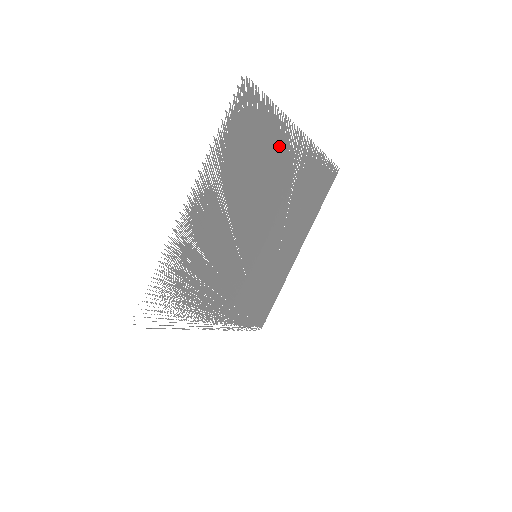
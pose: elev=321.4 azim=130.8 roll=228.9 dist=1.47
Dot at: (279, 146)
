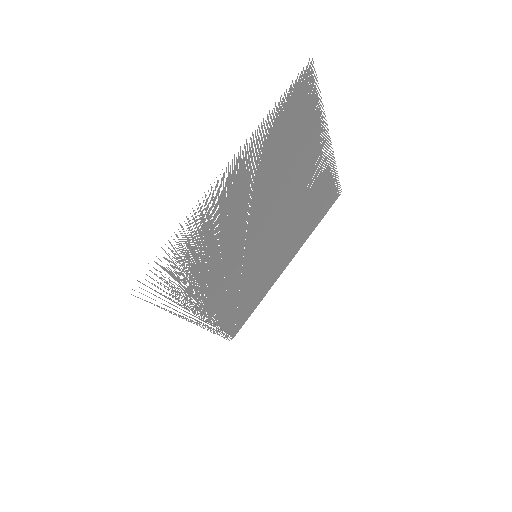
Dot at: (311, 147)
